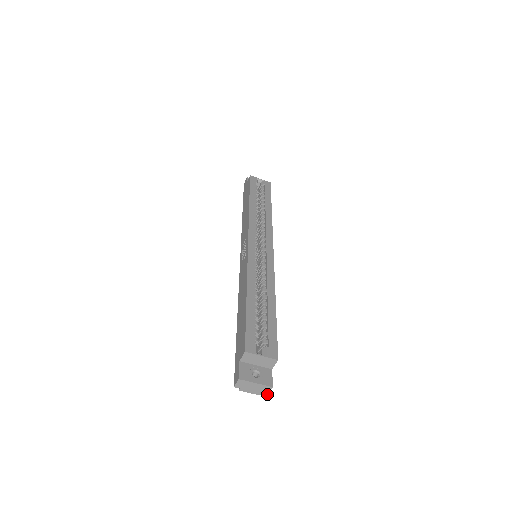
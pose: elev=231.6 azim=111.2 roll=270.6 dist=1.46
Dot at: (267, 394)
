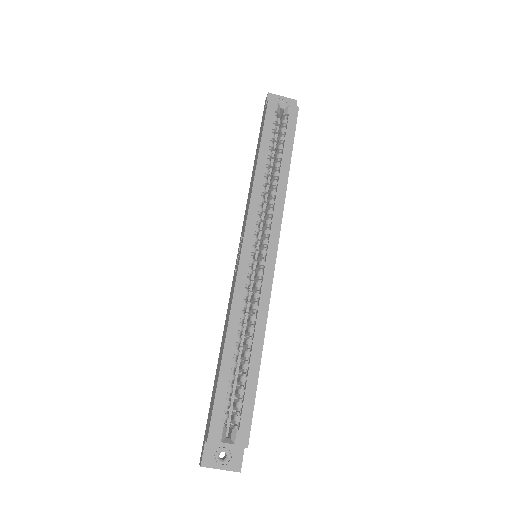
Dot at: occluded
